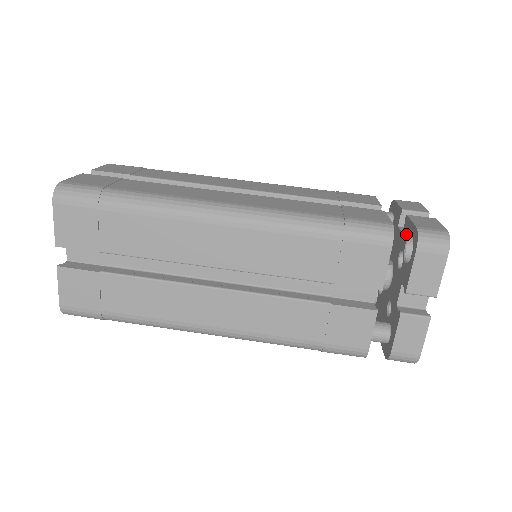
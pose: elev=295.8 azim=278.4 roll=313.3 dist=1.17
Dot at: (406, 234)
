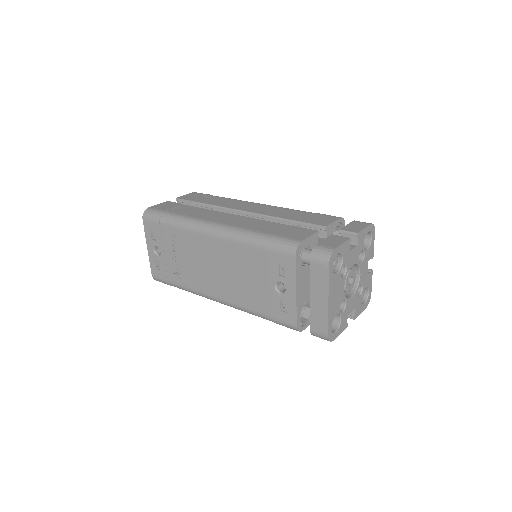
Dot at: occluded
